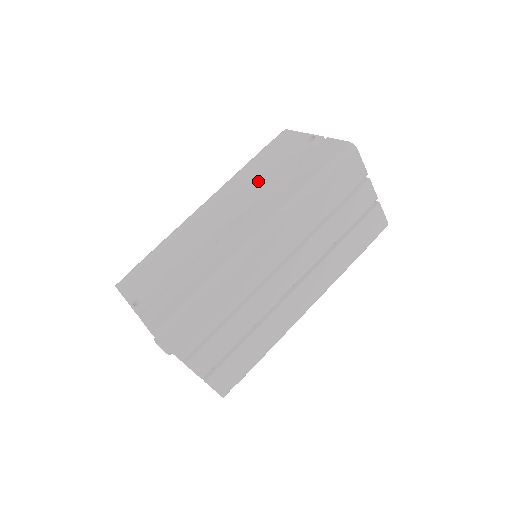
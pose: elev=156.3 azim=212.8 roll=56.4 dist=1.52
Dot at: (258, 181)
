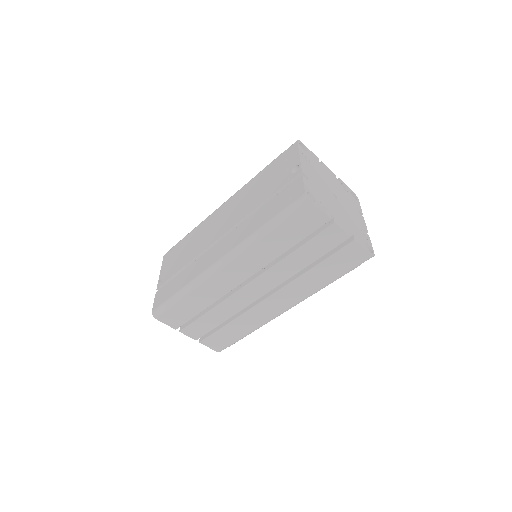
Dot at: (249, 201)
